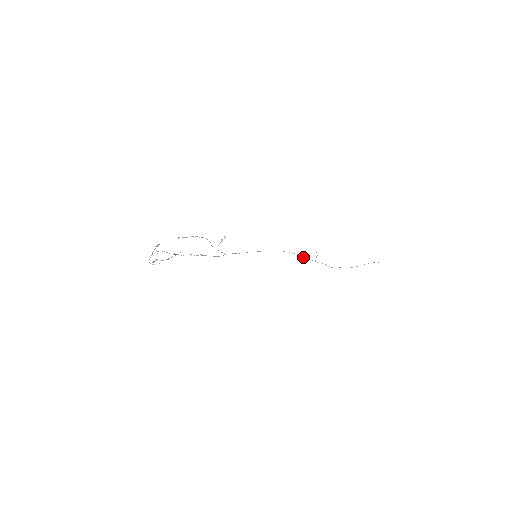
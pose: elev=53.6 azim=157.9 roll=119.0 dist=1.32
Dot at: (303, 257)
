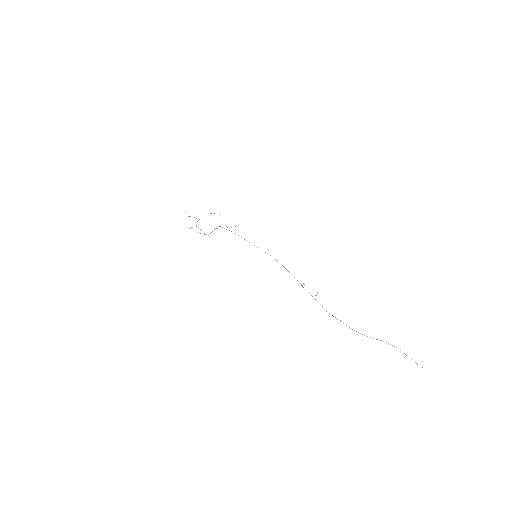
Dot at: (298, 281)
